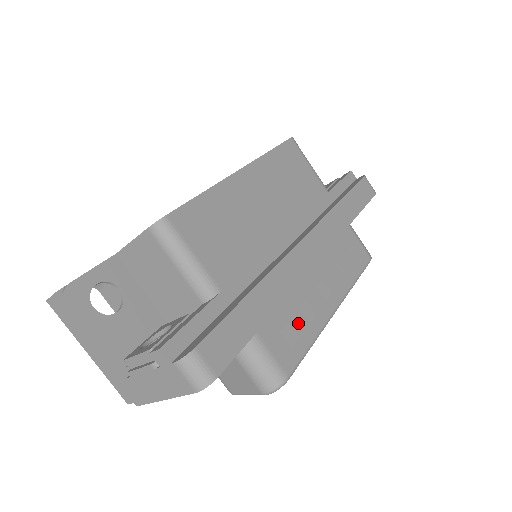
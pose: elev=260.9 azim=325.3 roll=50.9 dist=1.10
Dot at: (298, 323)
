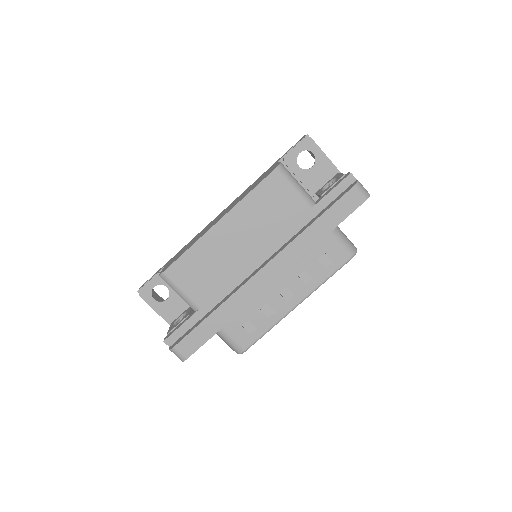
Dot at: (258, 319)
